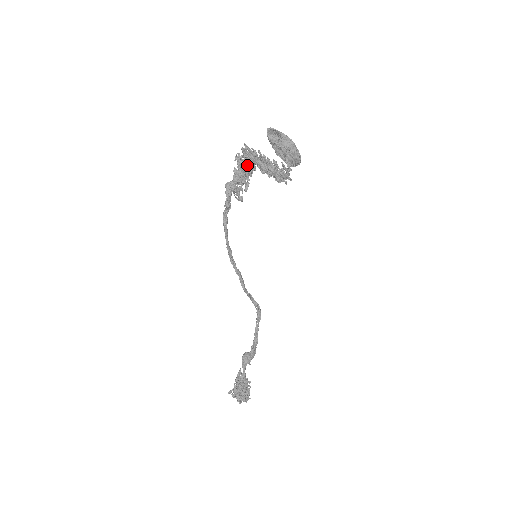
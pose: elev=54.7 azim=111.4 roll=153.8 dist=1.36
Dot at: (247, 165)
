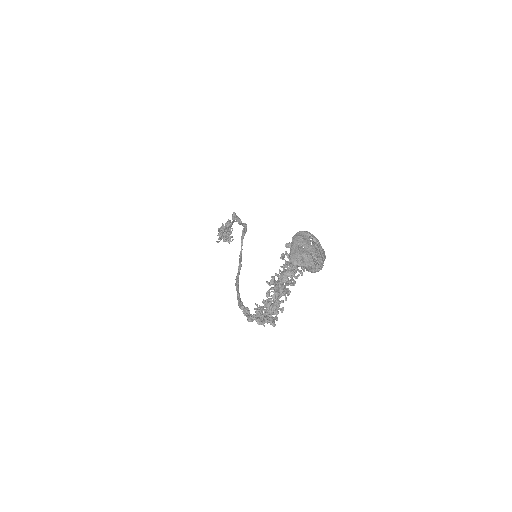
Dot at: (274, 321)
